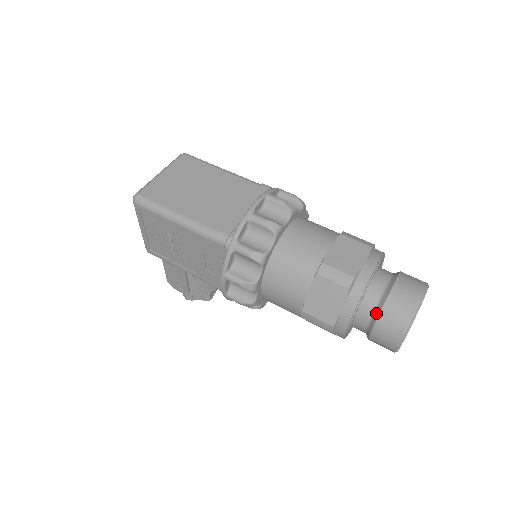
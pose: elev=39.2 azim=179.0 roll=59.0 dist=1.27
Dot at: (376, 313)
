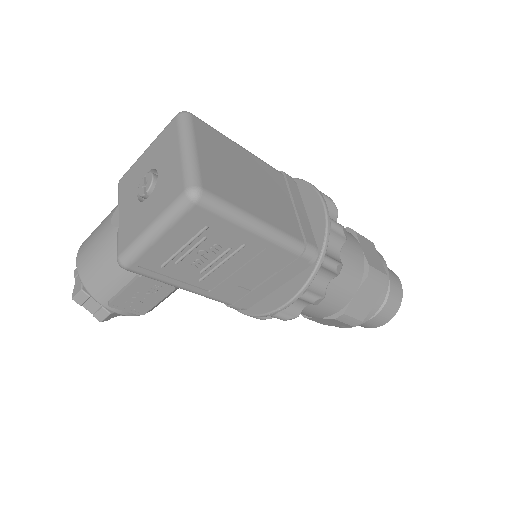
Dot at: occluded
